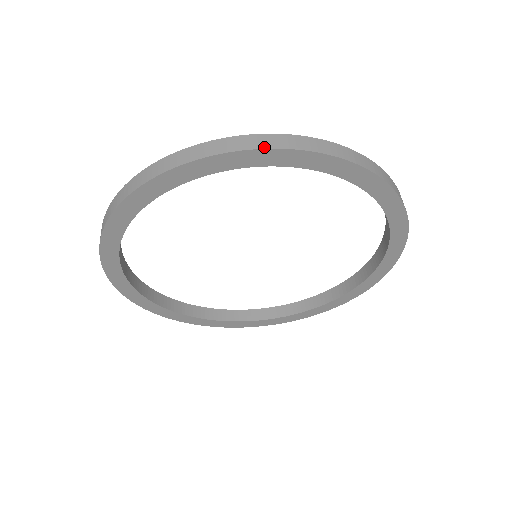
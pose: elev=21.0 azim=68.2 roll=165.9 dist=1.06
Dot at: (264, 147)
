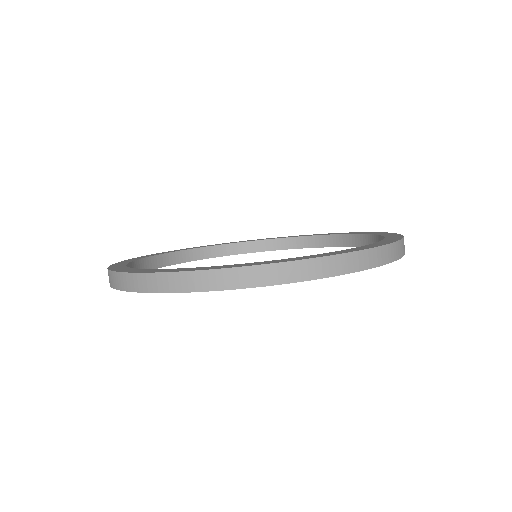
Dot at: (162, 291)
